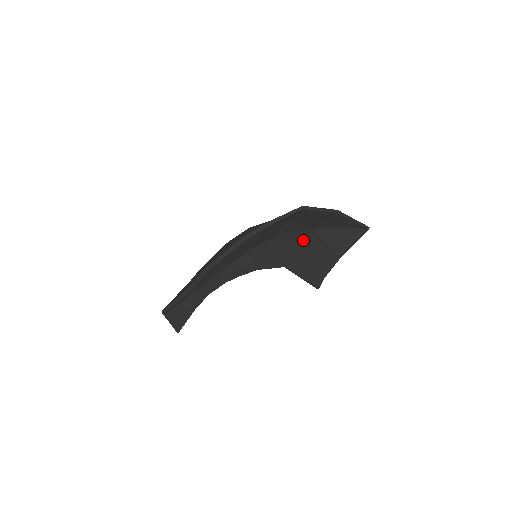
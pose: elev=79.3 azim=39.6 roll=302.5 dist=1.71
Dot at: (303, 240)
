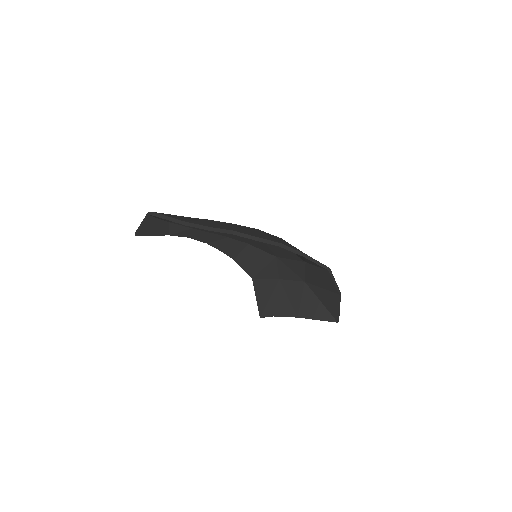
Dot at: (288, 279)
